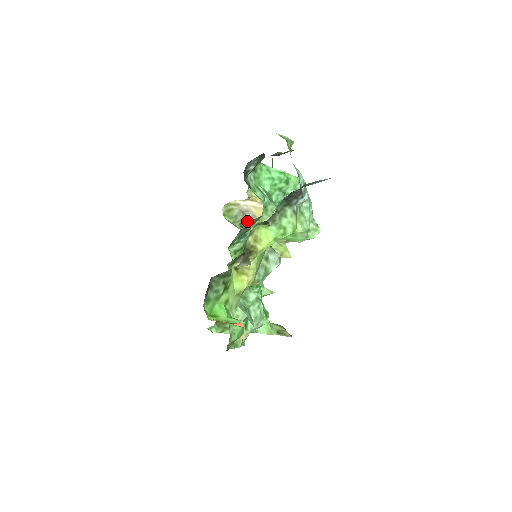
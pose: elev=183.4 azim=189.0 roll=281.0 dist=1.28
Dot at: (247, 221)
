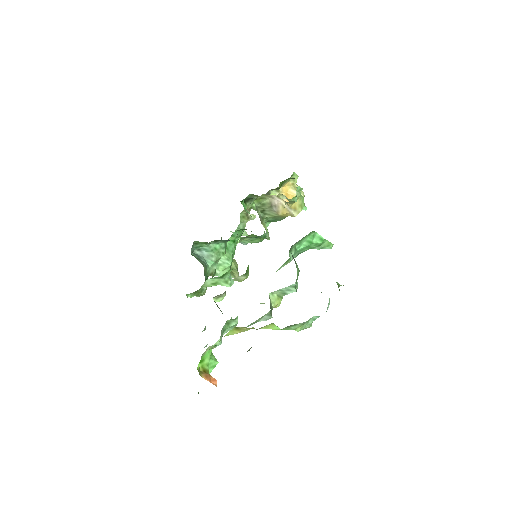
Dot at: (269, 211)
